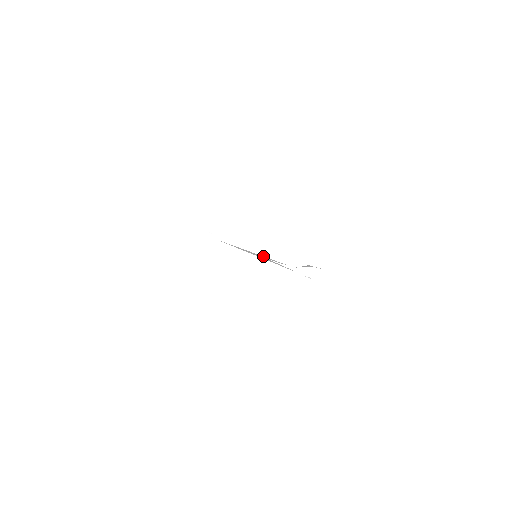
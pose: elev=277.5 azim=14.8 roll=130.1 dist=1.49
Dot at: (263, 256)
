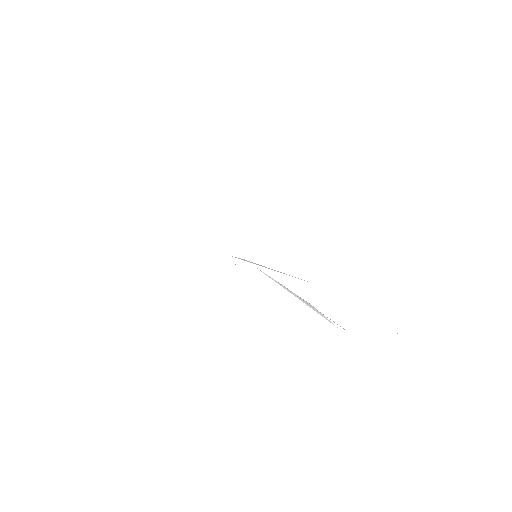
Dot at: occluded
